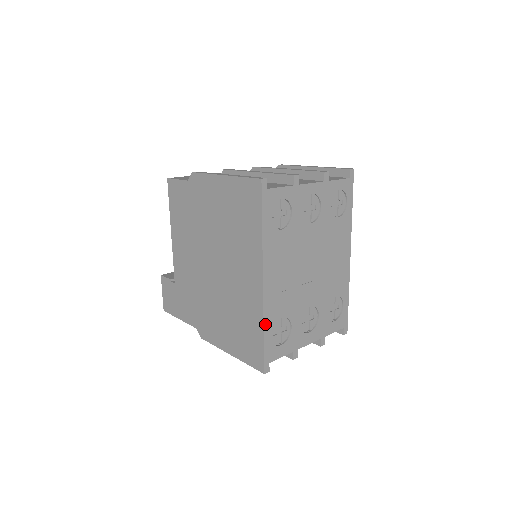
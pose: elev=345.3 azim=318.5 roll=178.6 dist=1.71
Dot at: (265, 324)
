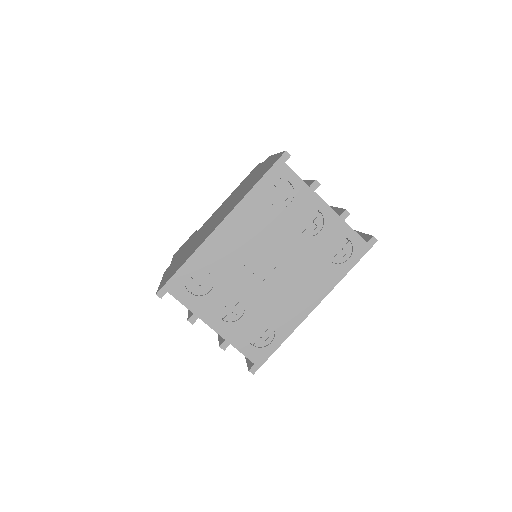
Dot at: (193, 257)
